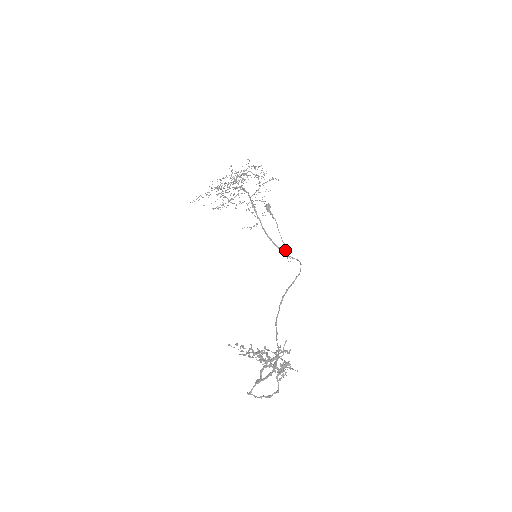
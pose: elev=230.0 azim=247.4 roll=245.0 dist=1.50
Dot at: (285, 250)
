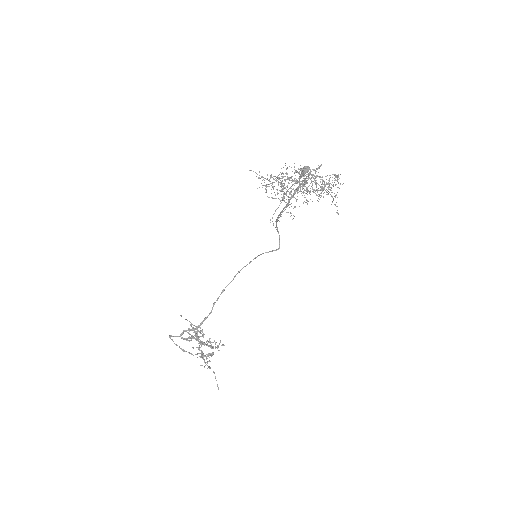
Dot at: (279, 205)
